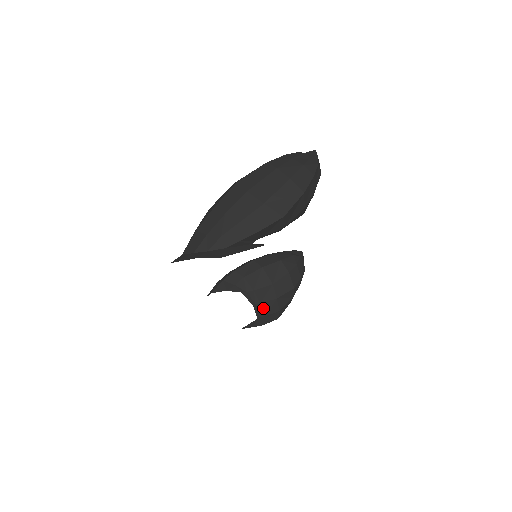
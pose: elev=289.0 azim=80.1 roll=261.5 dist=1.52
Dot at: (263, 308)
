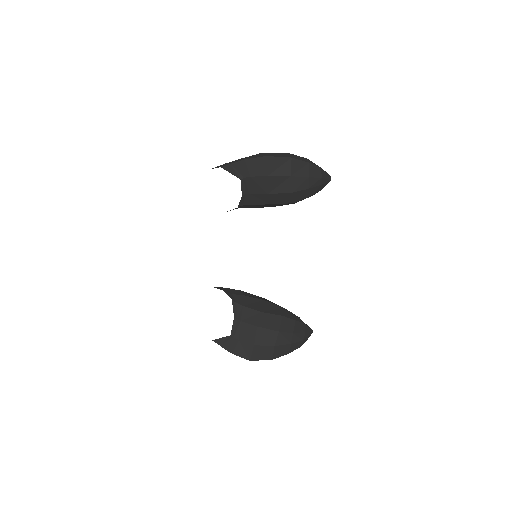
Dot at: (241, 329)
